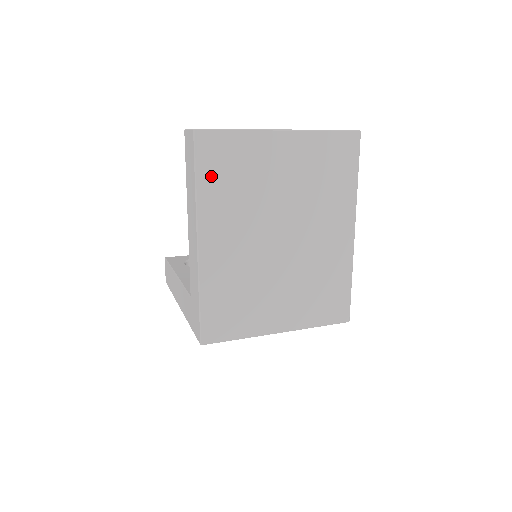
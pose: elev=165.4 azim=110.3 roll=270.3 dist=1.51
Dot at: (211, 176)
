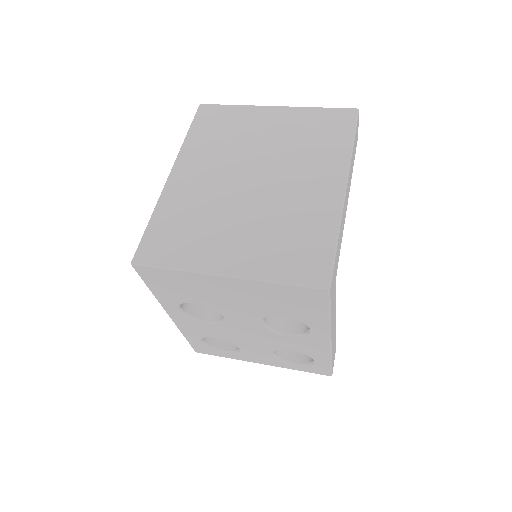
Dot at: (201, 130)
